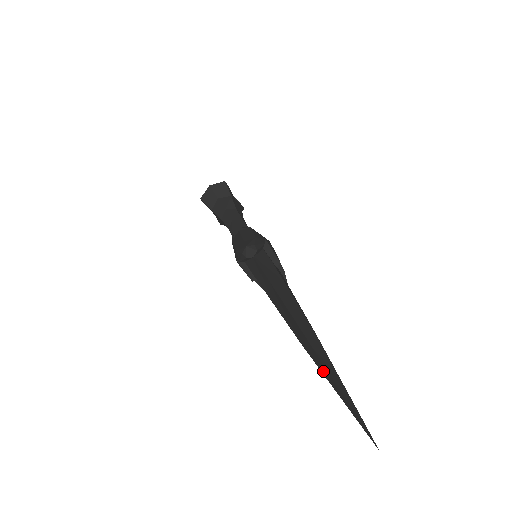
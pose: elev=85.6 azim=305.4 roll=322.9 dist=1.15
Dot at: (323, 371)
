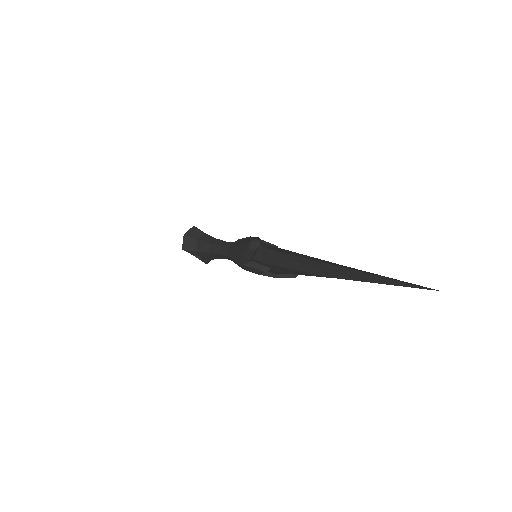
Dot at: (365, 279)
